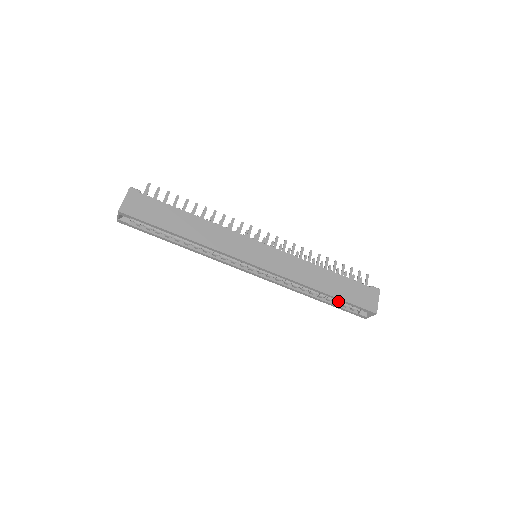
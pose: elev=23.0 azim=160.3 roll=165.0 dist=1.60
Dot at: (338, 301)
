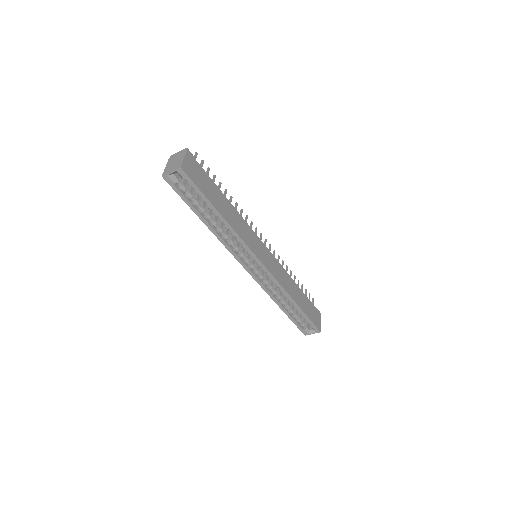
Dot at: (296, 315)
